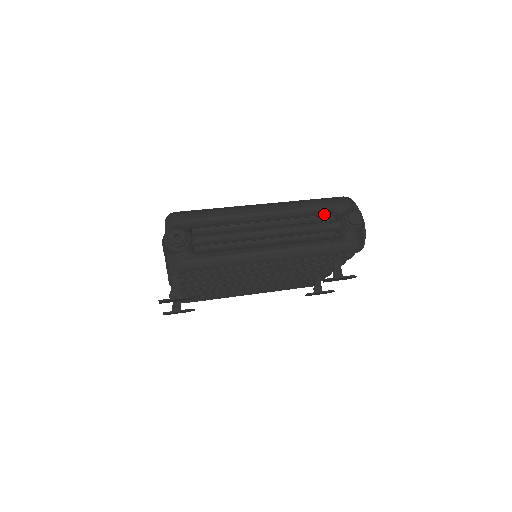
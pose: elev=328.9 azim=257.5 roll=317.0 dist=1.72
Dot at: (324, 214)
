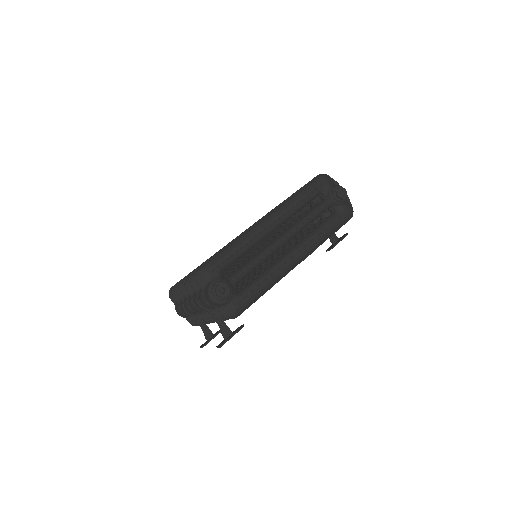
Dot at: (313, 199)
